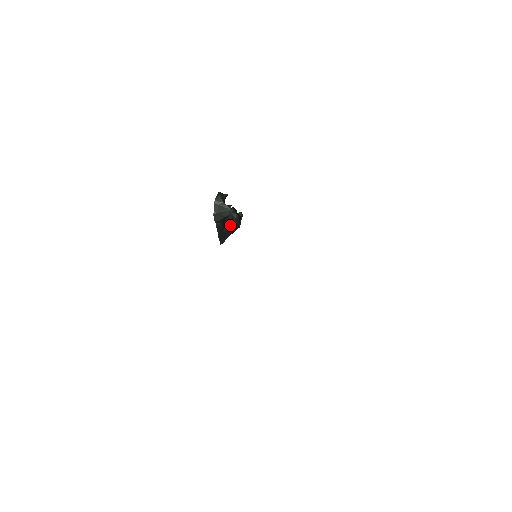
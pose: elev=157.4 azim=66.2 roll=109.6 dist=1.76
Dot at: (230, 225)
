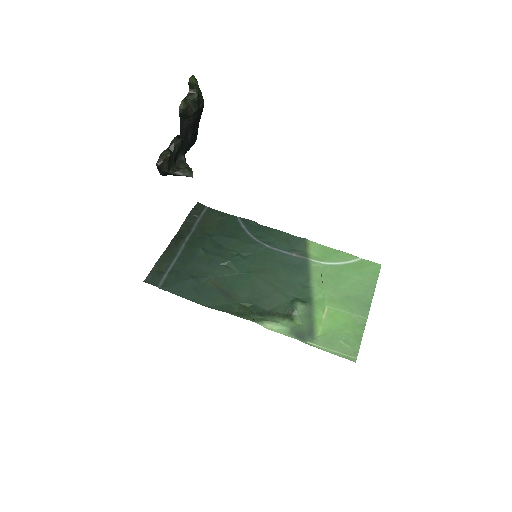
Dot at: (192, 126)
